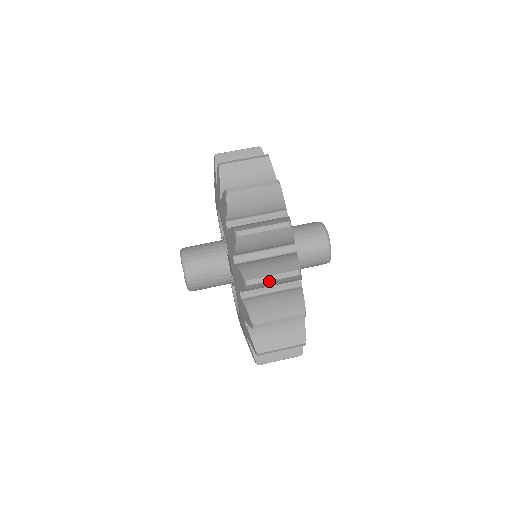
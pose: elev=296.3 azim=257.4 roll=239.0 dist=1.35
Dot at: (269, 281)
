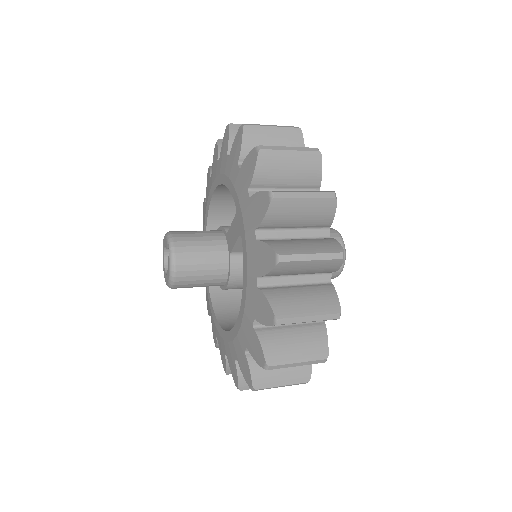
Dot at: (300, 198)
